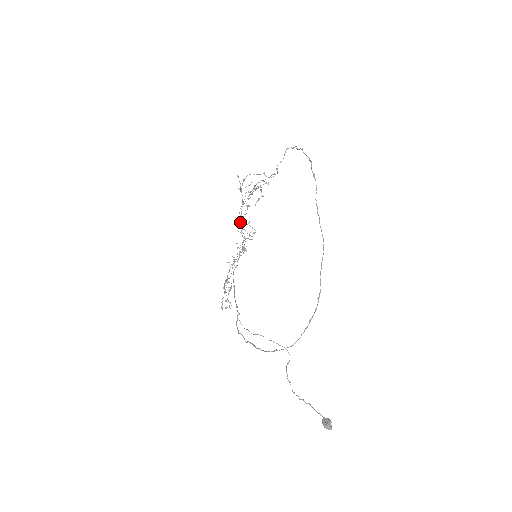
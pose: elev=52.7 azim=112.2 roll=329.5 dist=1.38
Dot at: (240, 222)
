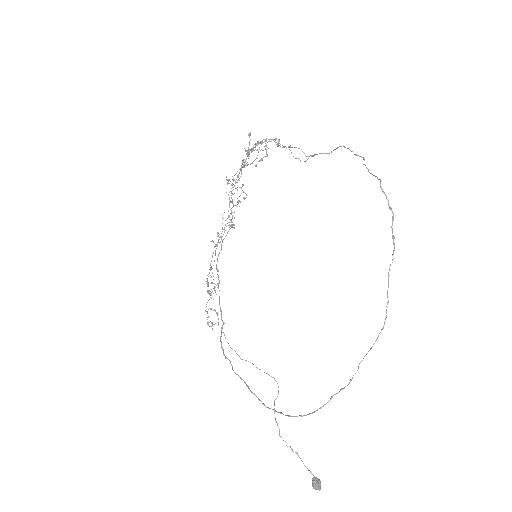
Dot at: (233, 187)
